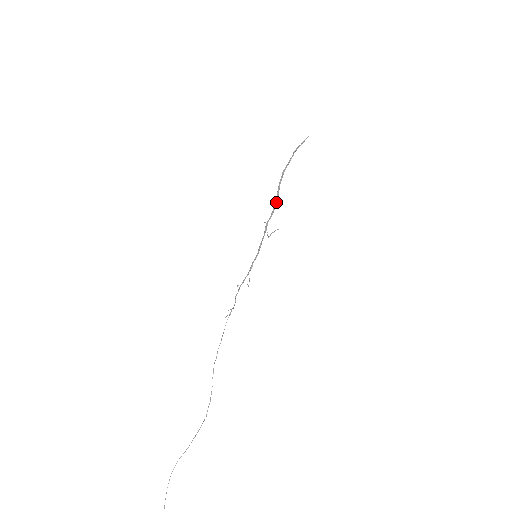
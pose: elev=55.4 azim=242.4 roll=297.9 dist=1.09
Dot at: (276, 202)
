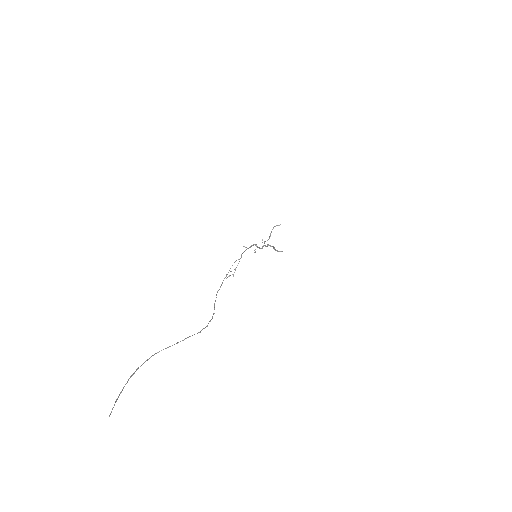
Dot at: occluded
